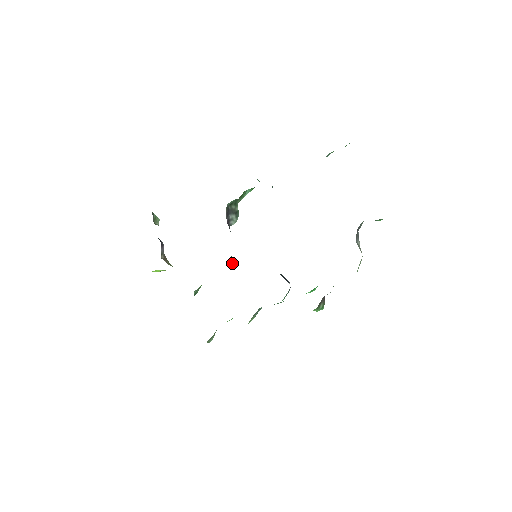
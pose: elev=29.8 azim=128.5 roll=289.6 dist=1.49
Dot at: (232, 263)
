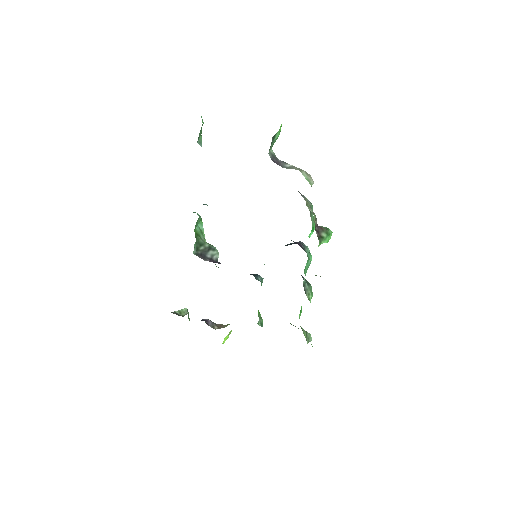
Dot at: (256, 277)
